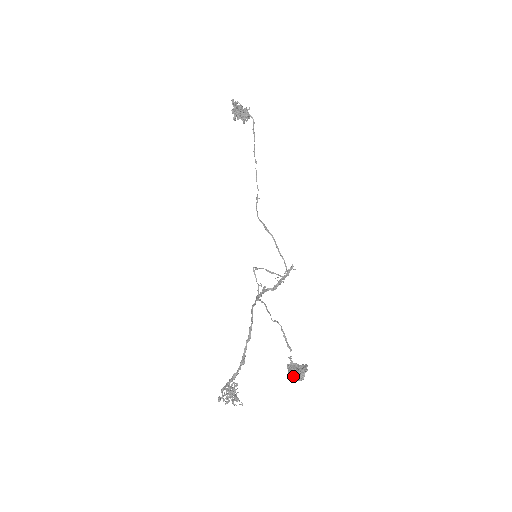
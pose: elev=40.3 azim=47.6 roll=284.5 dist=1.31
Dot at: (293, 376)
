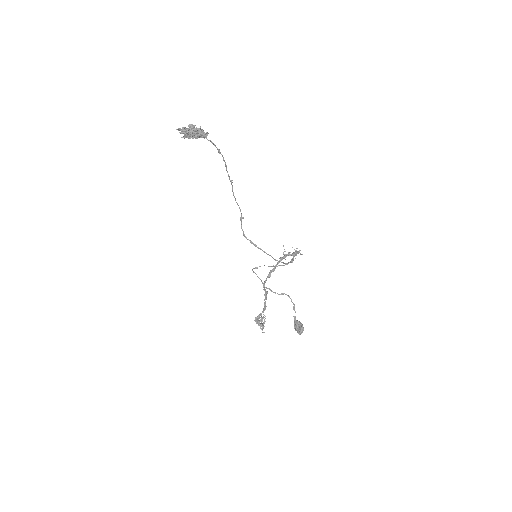
Dot at: (295, 329)
